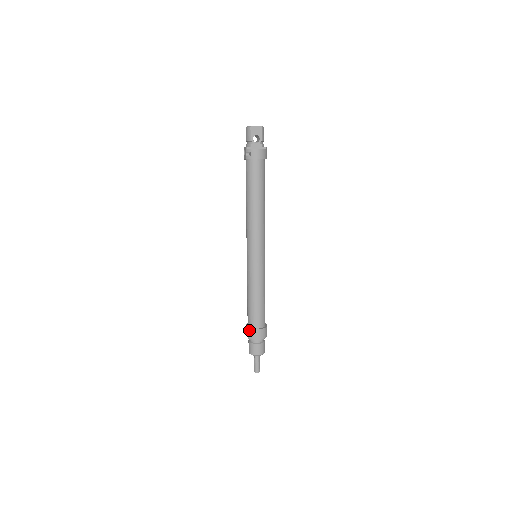
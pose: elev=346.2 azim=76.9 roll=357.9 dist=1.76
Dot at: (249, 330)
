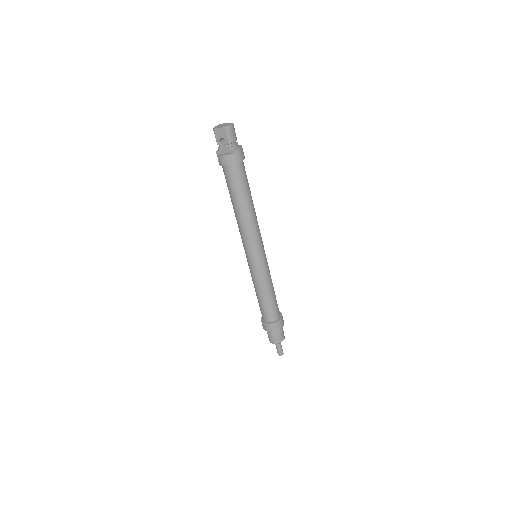
Dot at: (261, 321)
